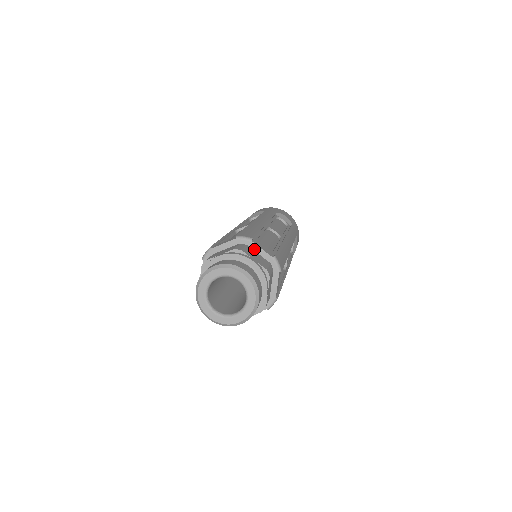
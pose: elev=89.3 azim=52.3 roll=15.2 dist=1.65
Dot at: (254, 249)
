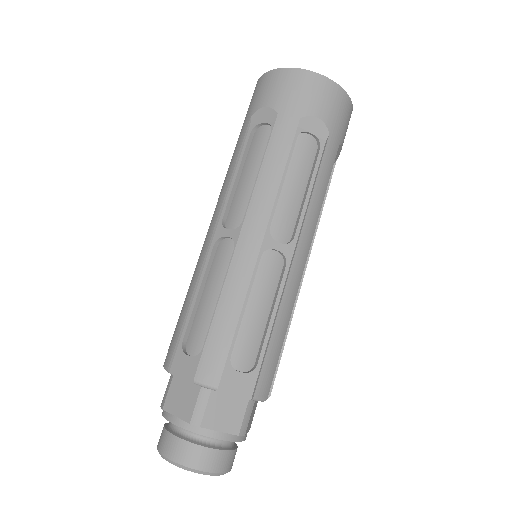
Dot at: (223, 392)
